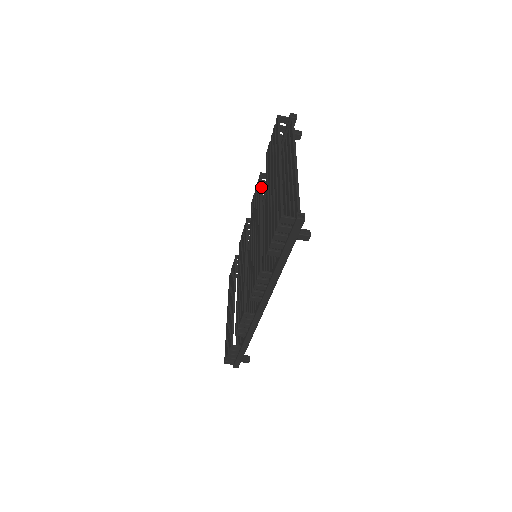
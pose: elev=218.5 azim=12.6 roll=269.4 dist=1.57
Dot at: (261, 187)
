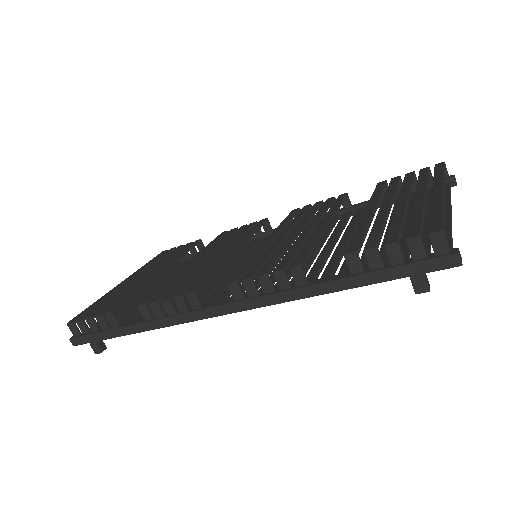
Dot at: (342, 203)
